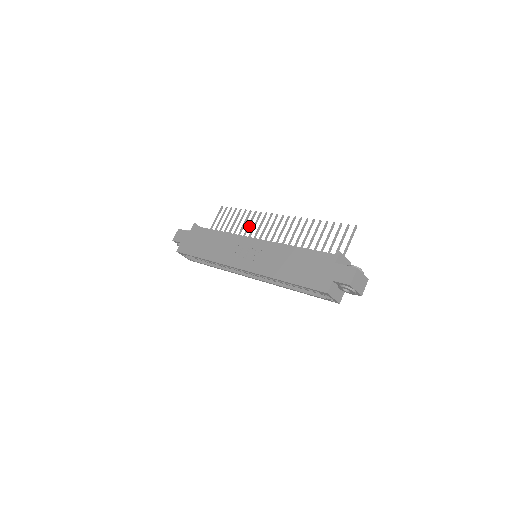
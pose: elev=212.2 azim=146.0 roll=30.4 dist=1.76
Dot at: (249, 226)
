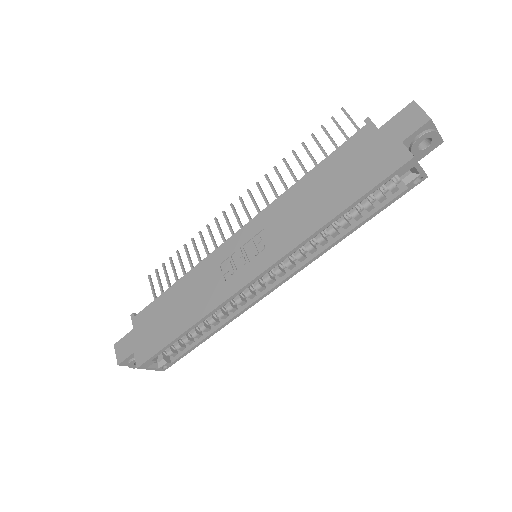
Dot at: (207, 251)
